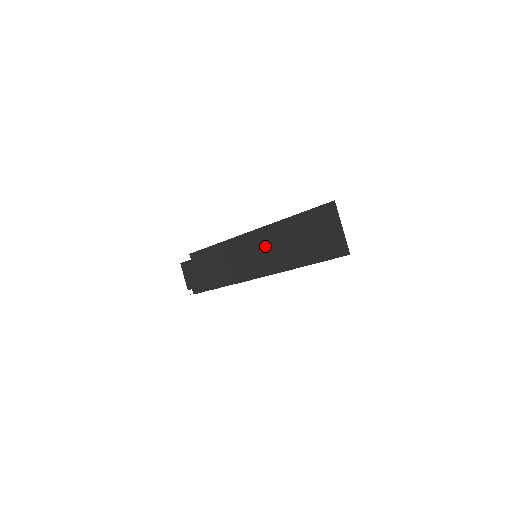
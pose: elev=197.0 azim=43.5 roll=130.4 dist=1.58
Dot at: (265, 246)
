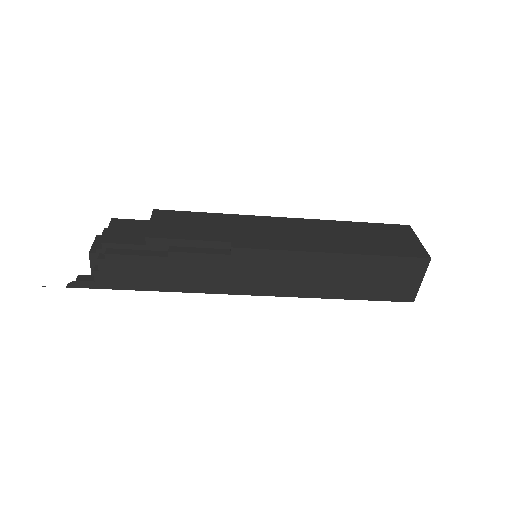
Dot at: (306, 230)
